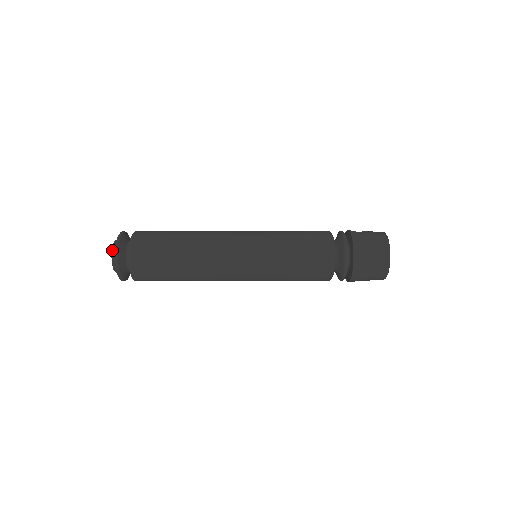
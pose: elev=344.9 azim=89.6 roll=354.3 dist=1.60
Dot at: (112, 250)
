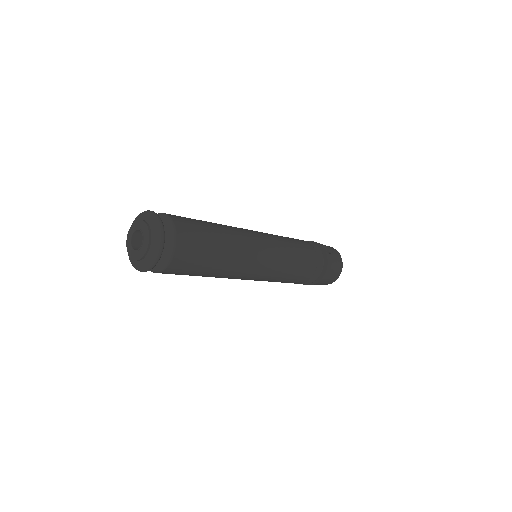
Dot at: (149, 244)
